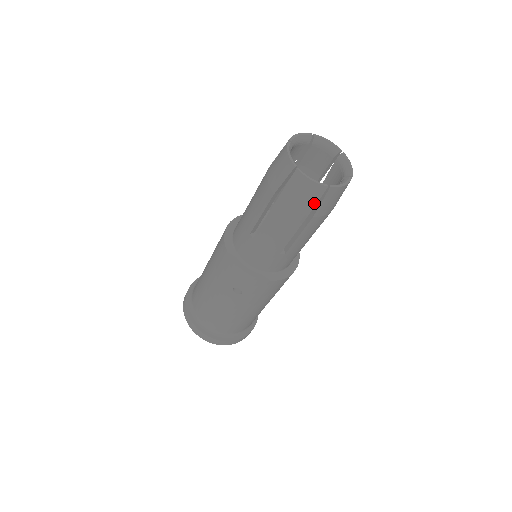
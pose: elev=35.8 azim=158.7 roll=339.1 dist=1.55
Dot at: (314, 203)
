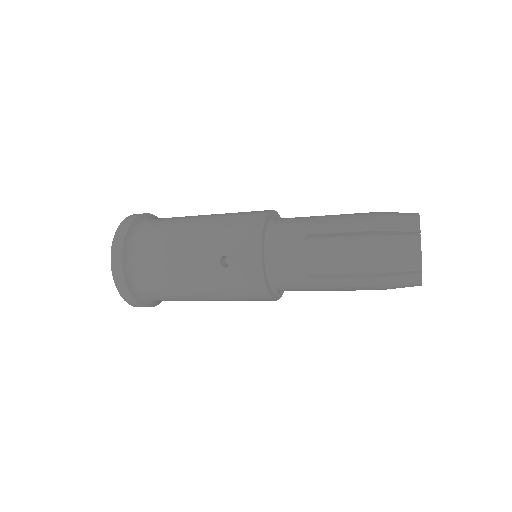
Dot at: (396, 269)
